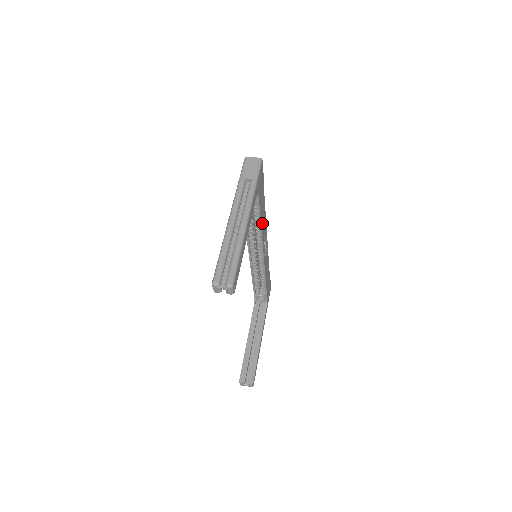
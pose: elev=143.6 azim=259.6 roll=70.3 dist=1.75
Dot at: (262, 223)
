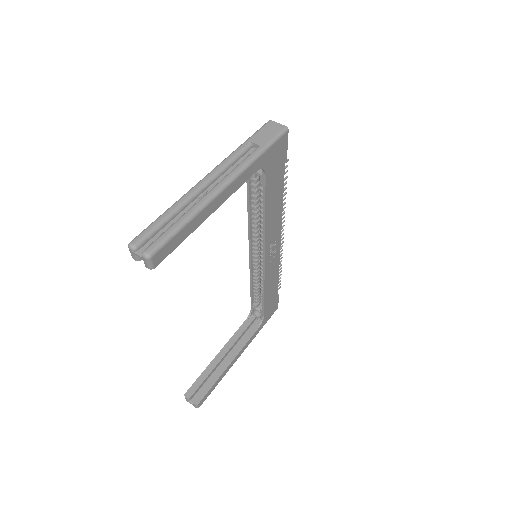
Dot at: (270, 215)
